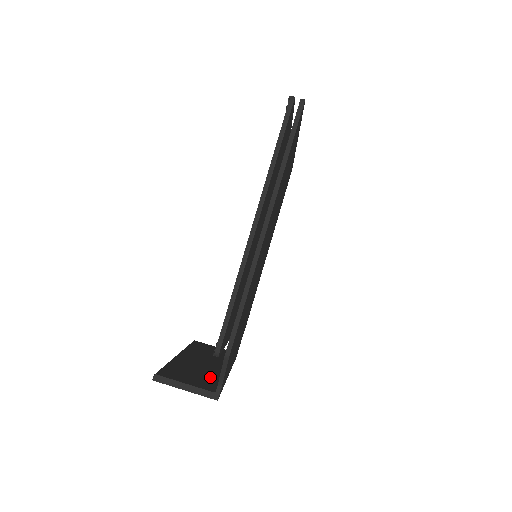
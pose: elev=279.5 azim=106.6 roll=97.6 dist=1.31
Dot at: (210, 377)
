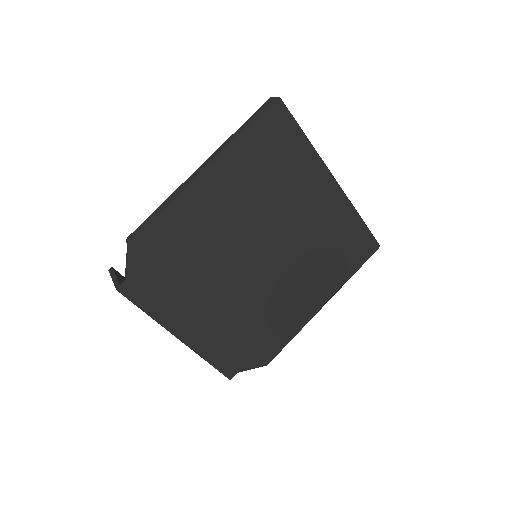
Dot at: occluded
